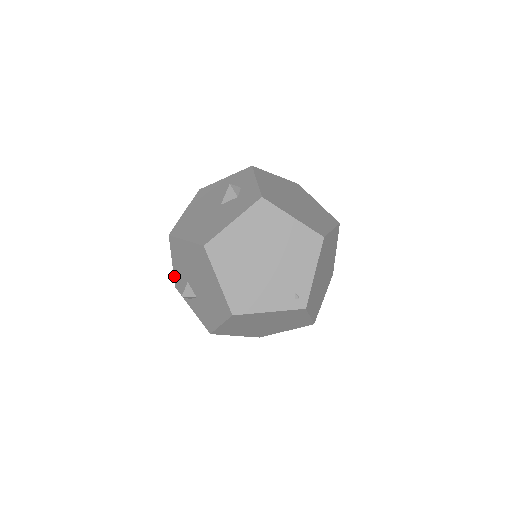
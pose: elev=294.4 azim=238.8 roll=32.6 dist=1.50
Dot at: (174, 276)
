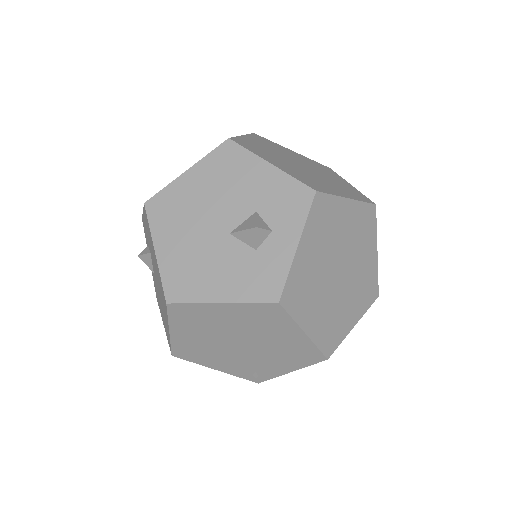
Dot at: (142, 217)
